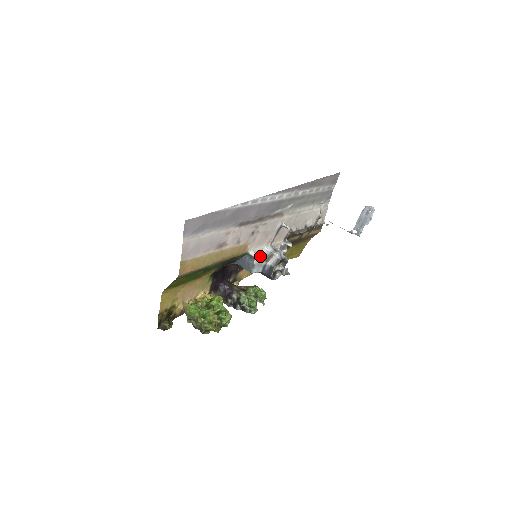
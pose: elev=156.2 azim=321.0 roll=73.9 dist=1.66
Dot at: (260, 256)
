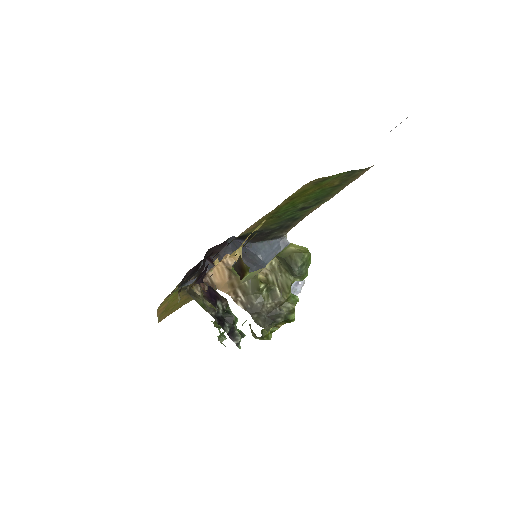
Dot at: occluded
